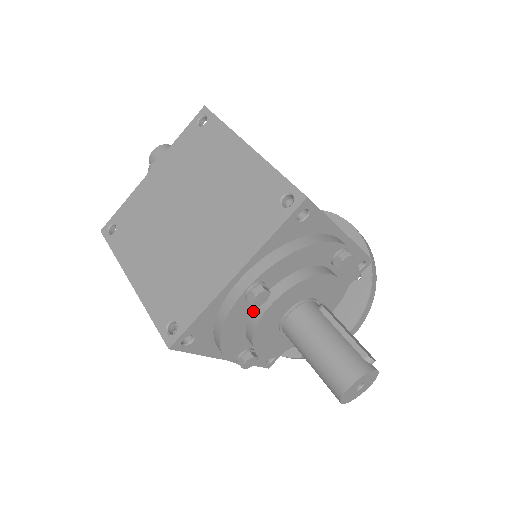
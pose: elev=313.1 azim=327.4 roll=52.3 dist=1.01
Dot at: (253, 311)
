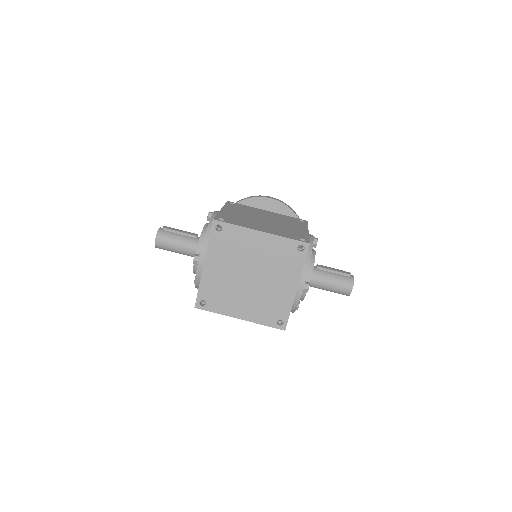
Dot at: occluded
